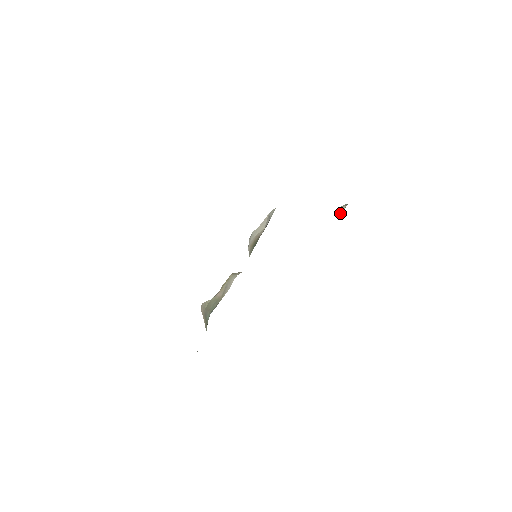
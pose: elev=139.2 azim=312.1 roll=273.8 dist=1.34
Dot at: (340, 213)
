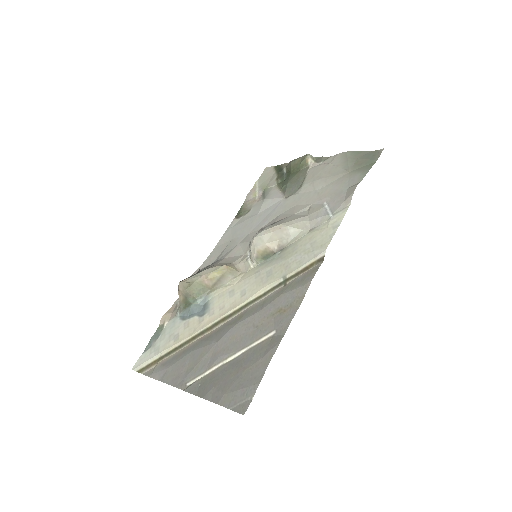
Dot at: (306, 167)
